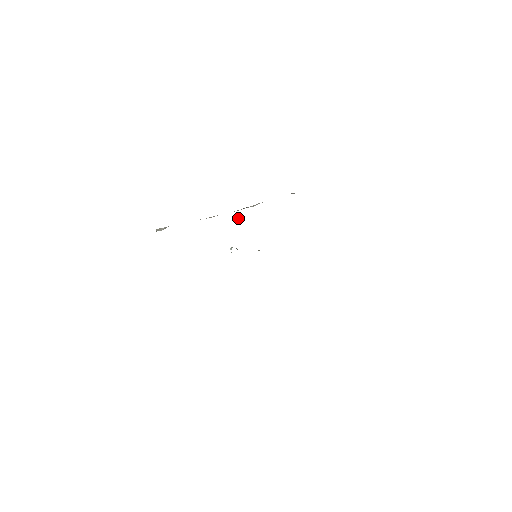
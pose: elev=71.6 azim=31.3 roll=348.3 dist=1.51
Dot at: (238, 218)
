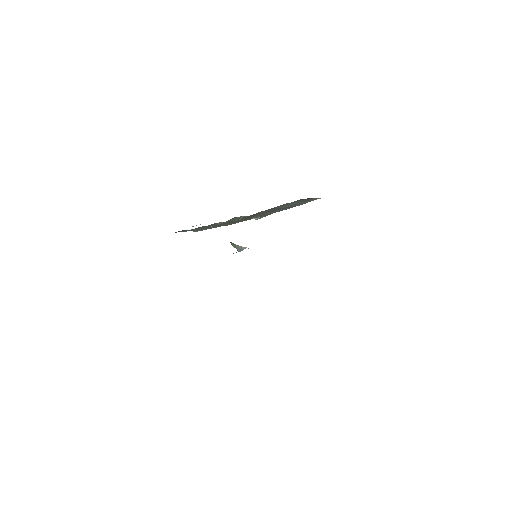
Dot at: occluded
